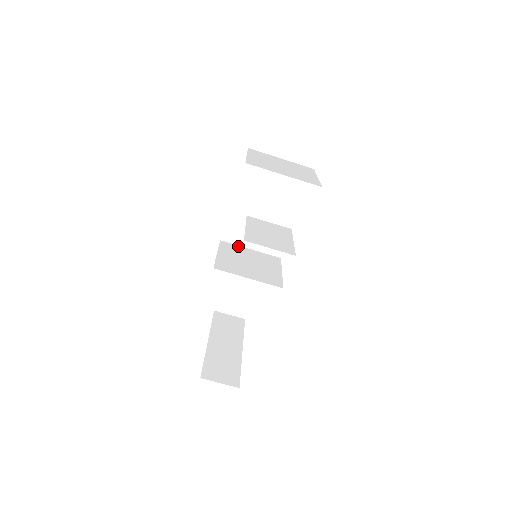
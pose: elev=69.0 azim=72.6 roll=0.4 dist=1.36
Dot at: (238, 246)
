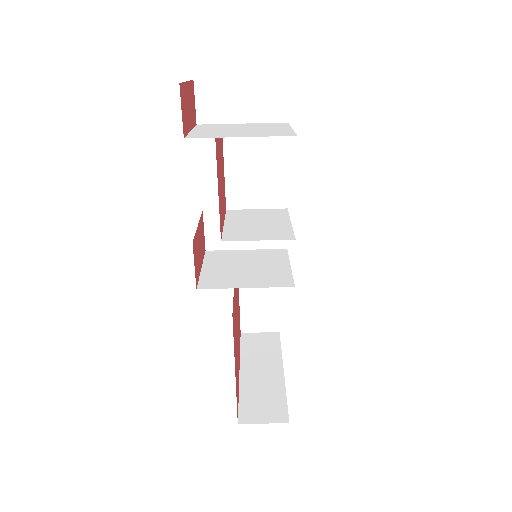
Dot at: (229, 251)
